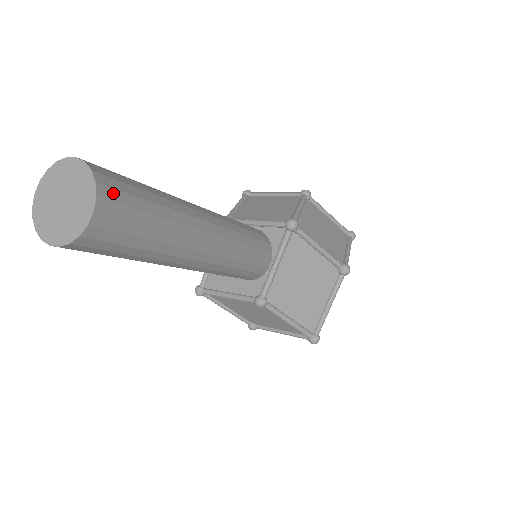
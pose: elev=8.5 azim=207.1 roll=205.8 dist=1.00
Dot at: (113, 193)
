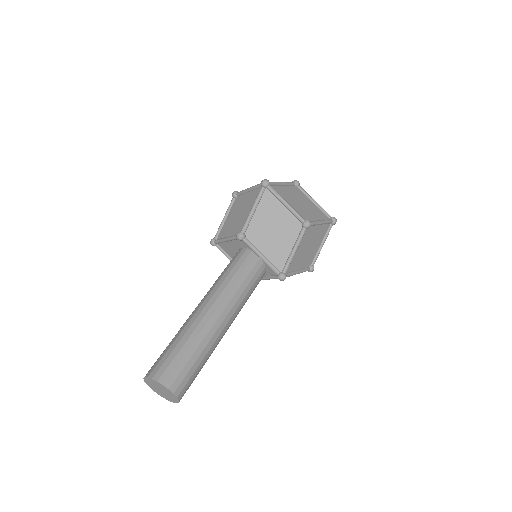
Dot at: (185, 392)
